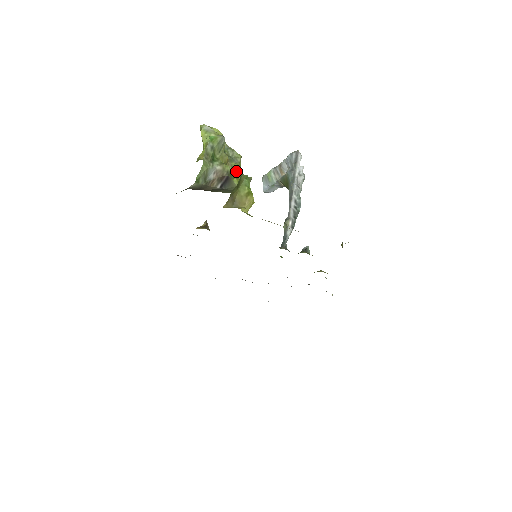
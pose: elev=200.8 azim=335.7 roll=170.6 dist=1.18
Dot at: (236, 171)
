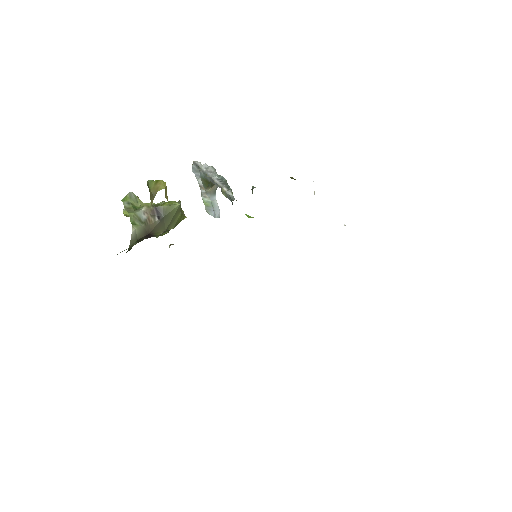
Dot at: occluded
